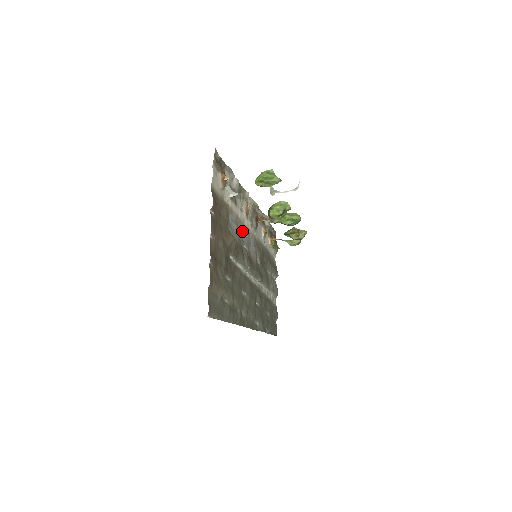
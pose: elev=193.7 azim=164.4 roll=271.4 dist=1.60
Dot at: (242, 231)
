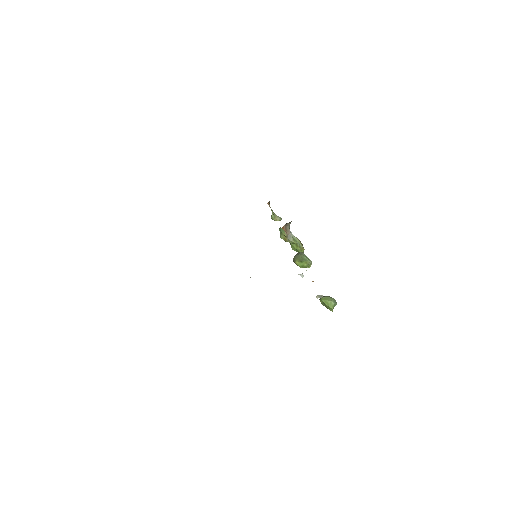
Dot at: occluded
